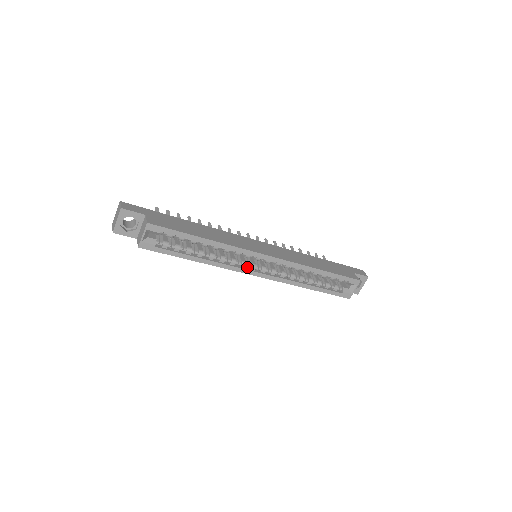
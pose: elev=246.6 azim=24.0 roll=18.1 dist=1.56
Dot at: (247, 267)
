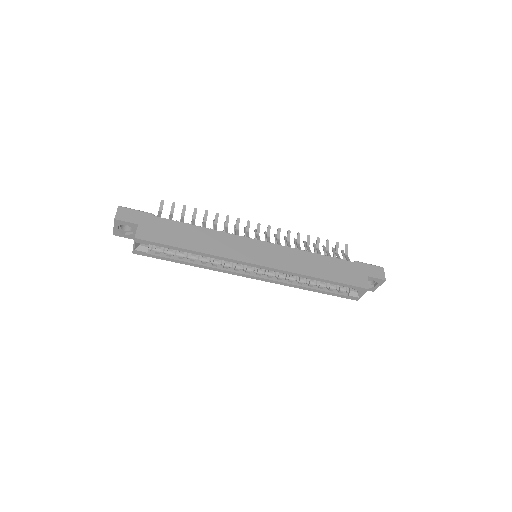
Dot at: (242, 269)
